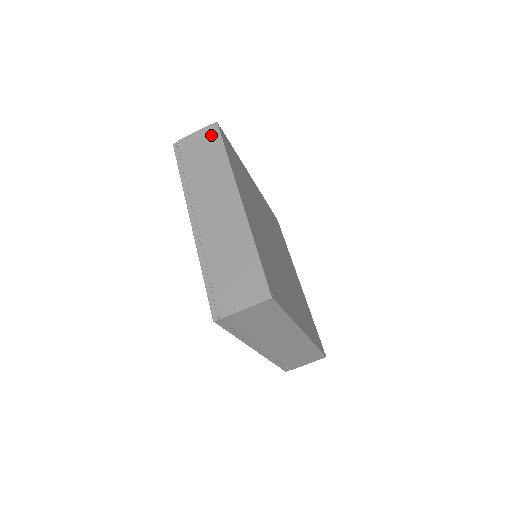
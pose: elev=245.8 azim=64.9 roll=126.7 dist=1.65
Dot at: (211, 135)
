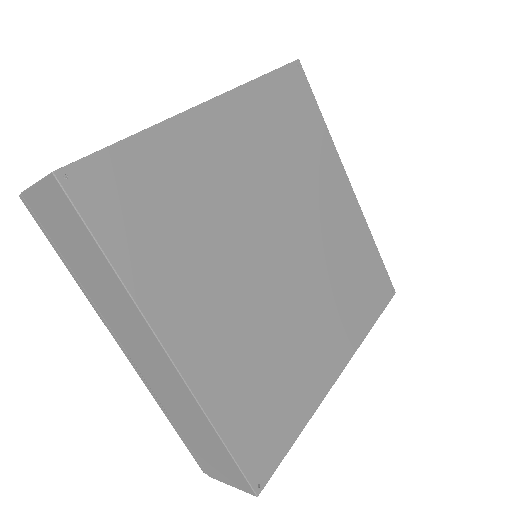
Dot at: (62, 206)
